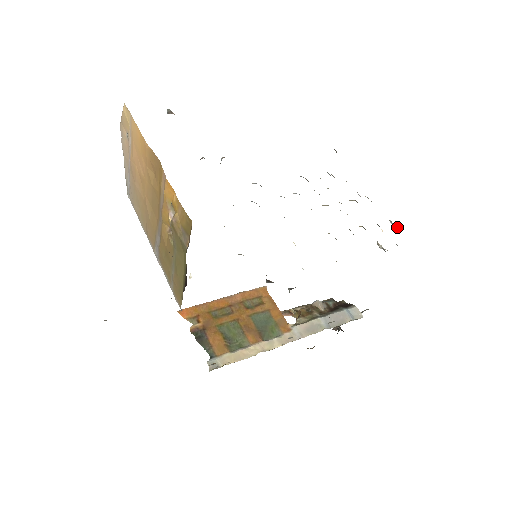
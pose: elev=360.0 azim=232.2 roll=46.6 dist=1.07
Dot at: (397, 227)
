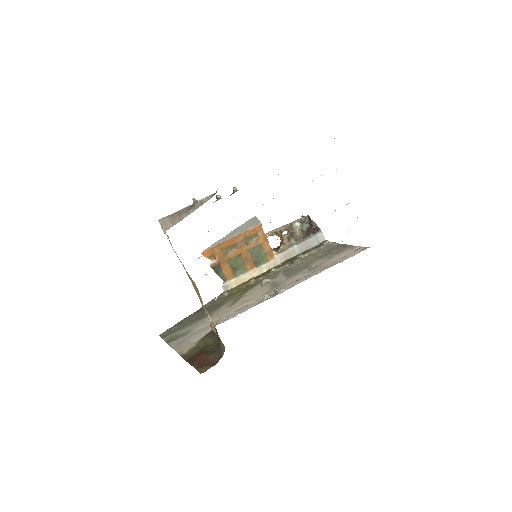
Dot at: occluded
